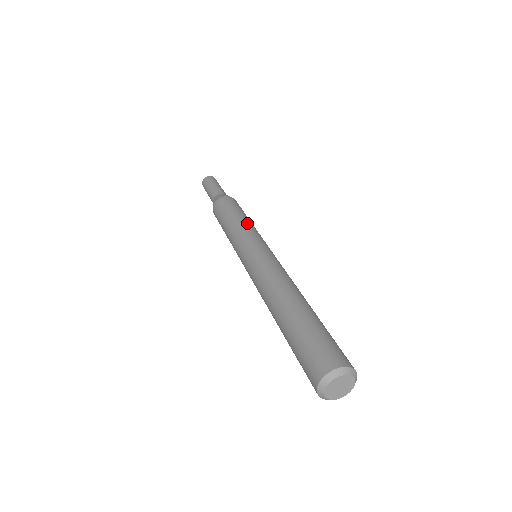
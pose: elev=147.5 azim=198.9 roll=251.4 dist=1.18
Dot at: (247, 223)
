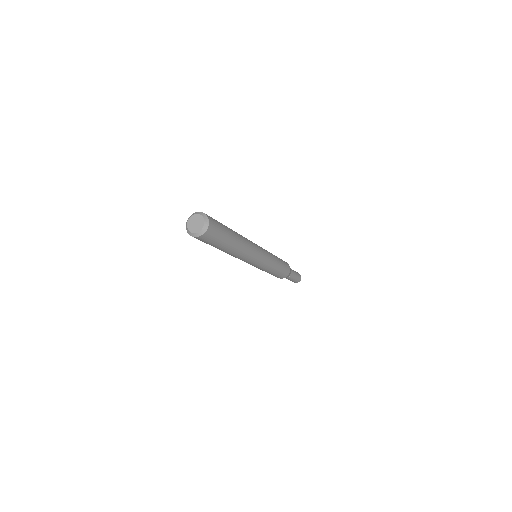
Dot at: occluded
